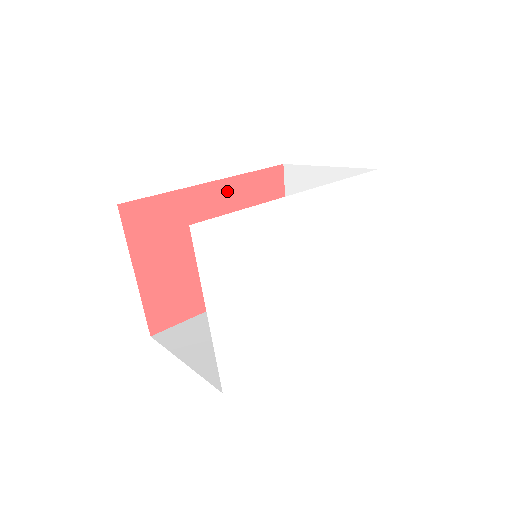
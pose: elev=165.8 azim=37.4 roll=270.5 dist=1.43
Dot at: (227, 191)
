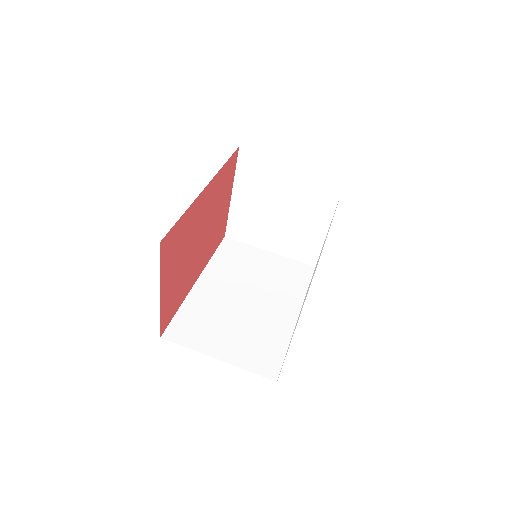
Dot at: (212, 189)
